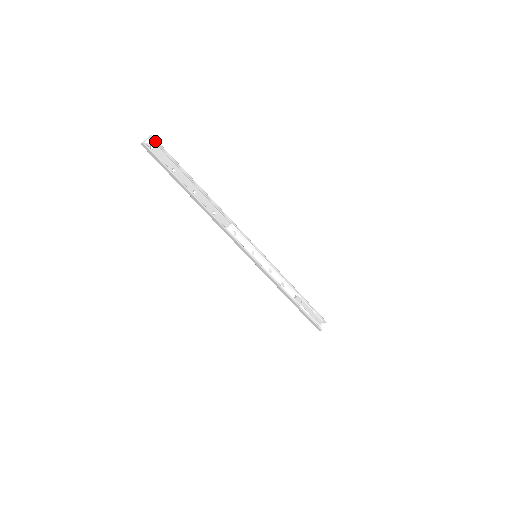
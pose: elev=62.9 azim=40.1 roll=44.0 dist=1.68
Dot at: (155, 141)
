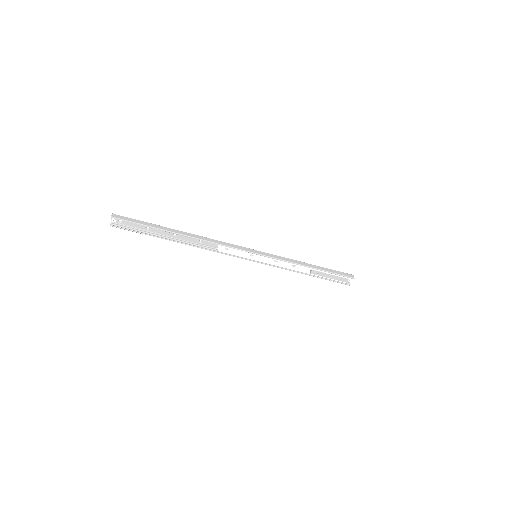
Dot at: (118, 218)
